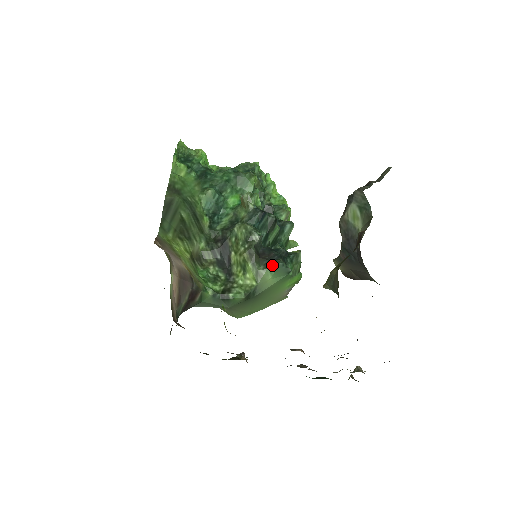
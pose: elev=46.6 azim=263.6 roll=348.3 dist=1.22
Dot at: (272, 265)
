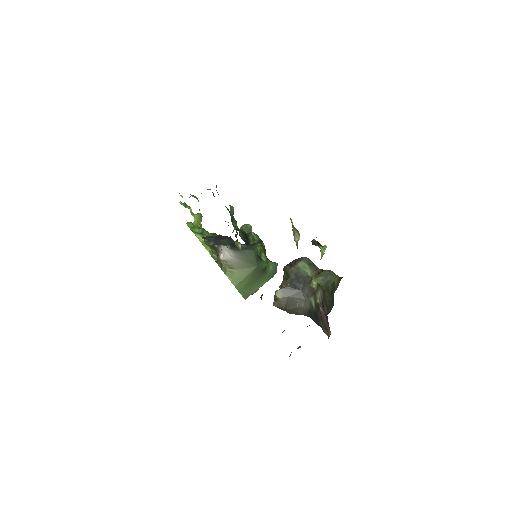
Dot at: (274, 262)
